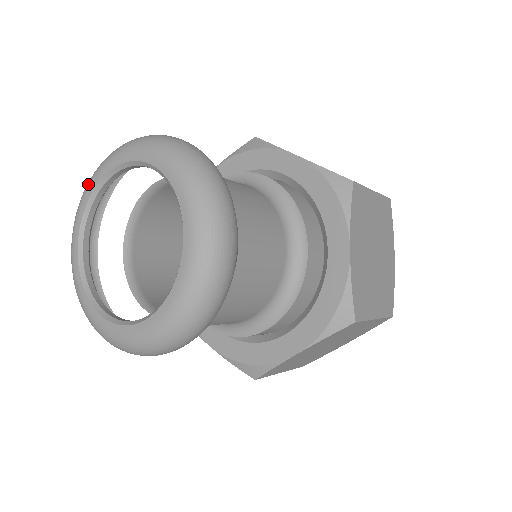
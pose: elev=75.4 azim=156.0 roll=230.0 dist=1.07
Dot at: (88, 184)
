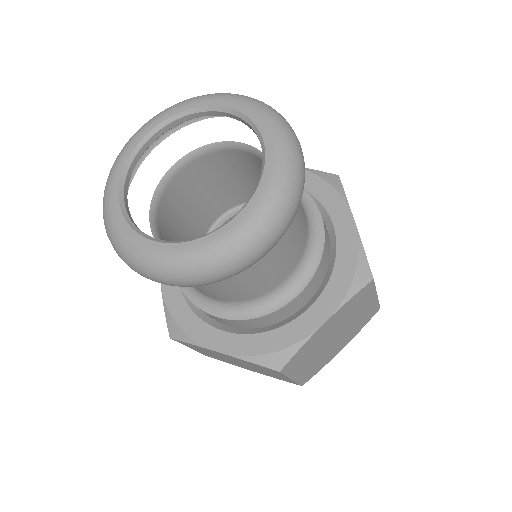
Dot at: (201, 97)
